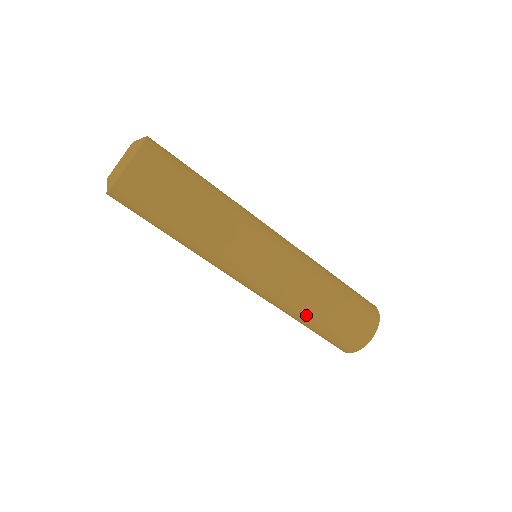
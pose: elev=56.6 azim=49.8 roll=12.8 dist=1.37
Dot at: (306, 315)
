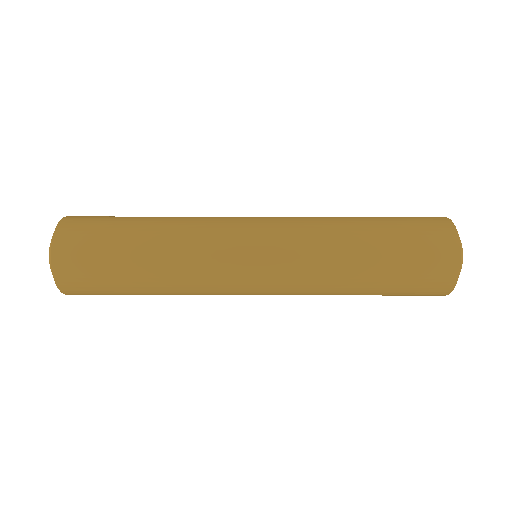
Dot at: (349, 294)
